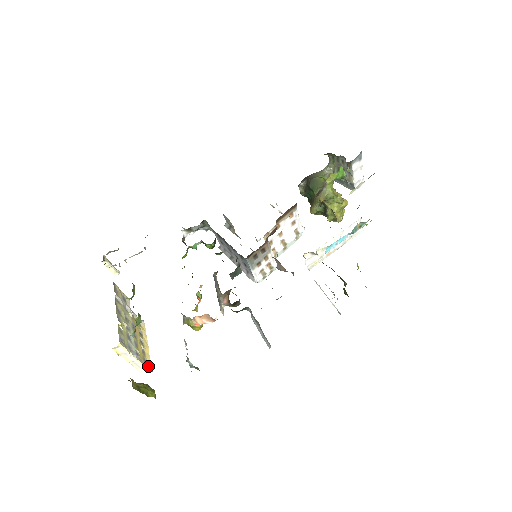
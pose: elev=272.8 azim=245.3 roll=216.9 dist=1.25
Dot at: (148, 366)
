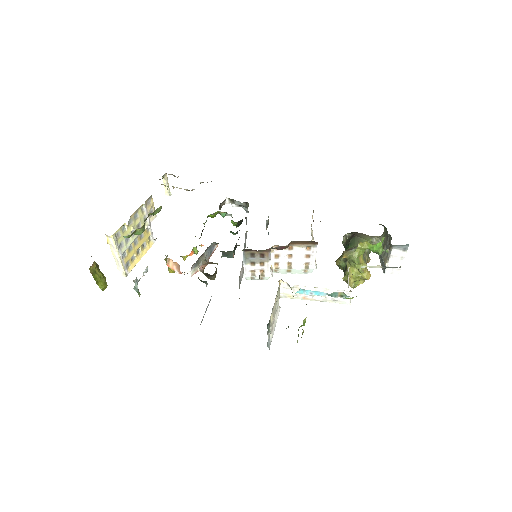
Dot at: (126, 270)
